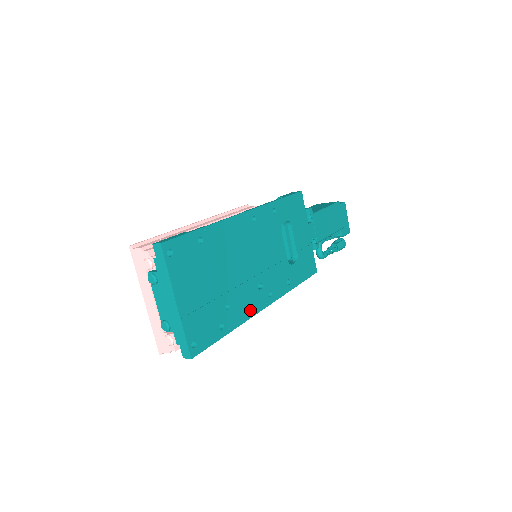
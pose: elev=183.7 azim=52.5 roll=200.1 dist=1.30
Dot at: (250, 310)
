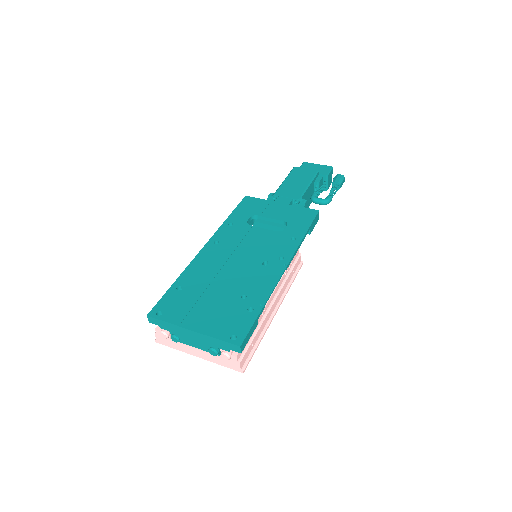
Dot at: (270, 281)
